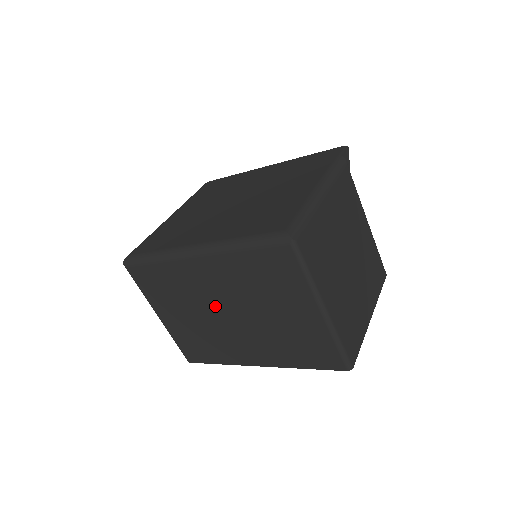
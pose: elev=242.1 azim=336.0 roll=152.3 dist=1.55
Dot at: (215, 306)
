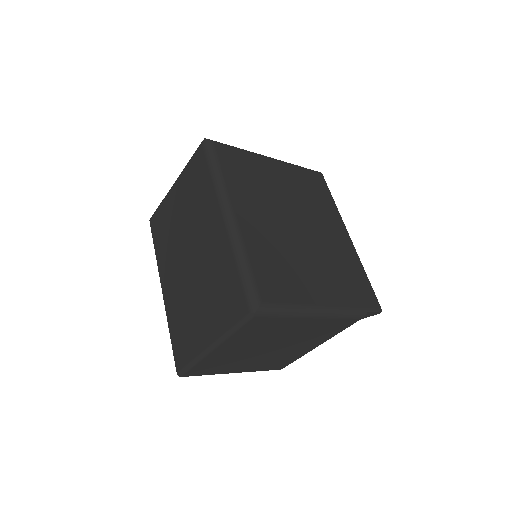
Dot at: (193, 242)
